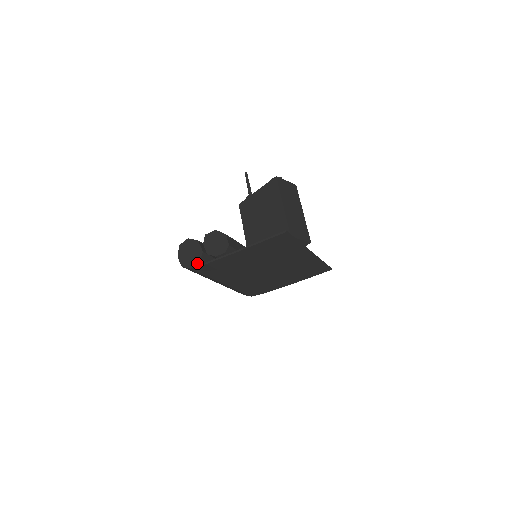
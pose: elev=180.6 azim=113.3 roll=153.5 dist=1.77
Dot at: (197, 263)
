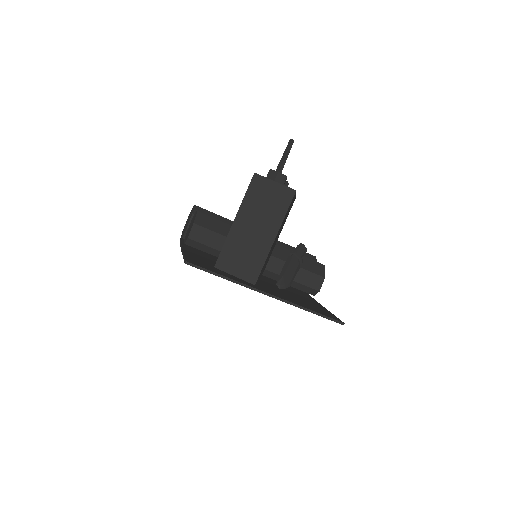
Dot at: (181, 238)
